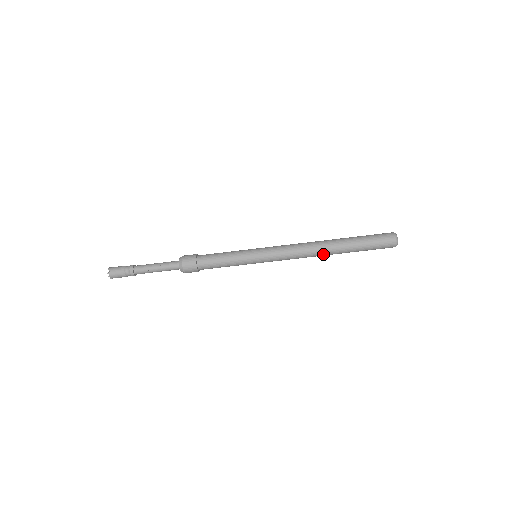
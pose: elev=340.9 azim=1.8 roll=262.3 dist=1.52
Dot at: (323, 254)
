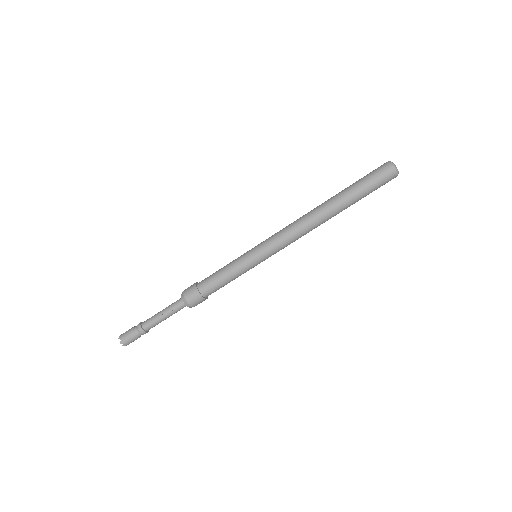
Dot at: (324, 221)
